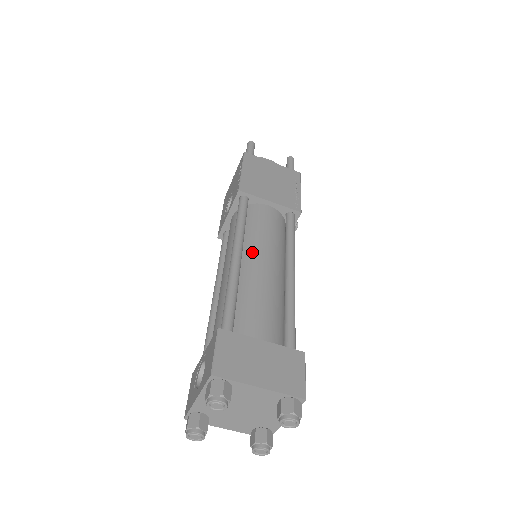
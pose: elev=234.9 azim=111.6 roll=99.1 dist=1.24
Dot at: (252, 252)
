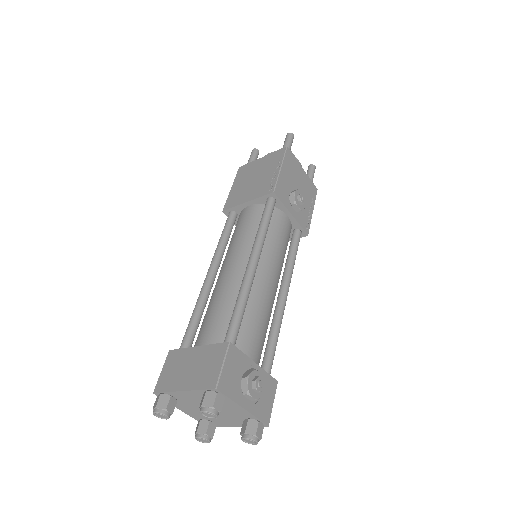
Dot at: (224, 263)
